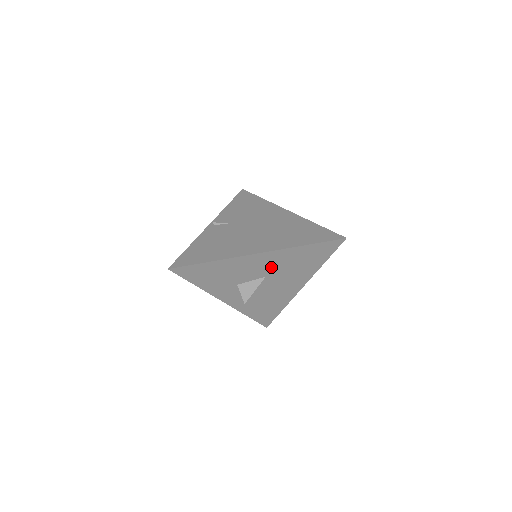
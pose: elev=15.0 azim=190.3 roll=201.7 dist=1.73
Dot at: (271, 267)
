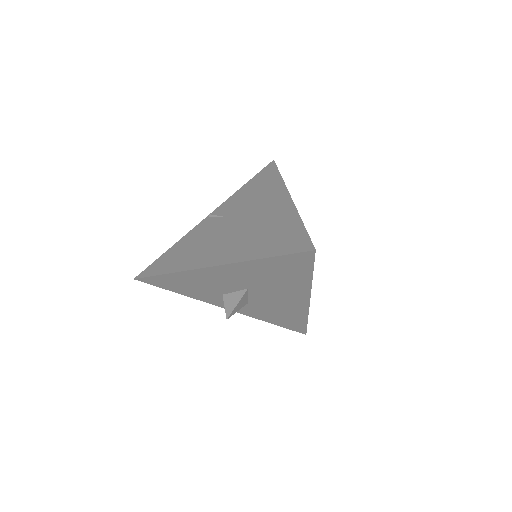
Dot at: (244, 280)
